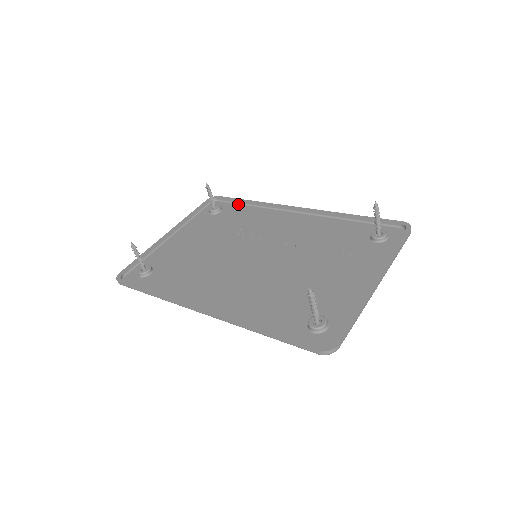
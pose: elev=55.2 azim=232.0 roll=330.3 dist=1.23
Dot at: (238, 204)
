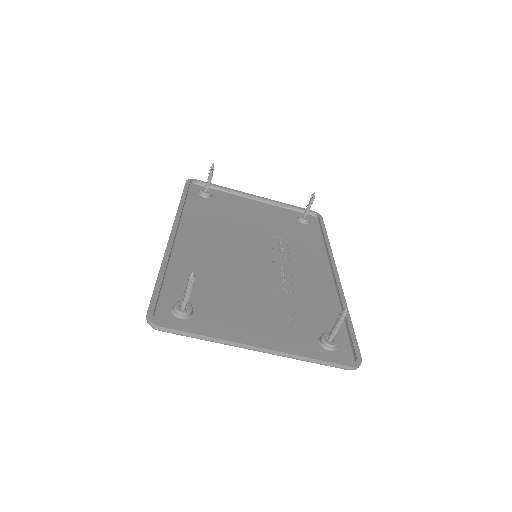
Dot at: (320, 233)
